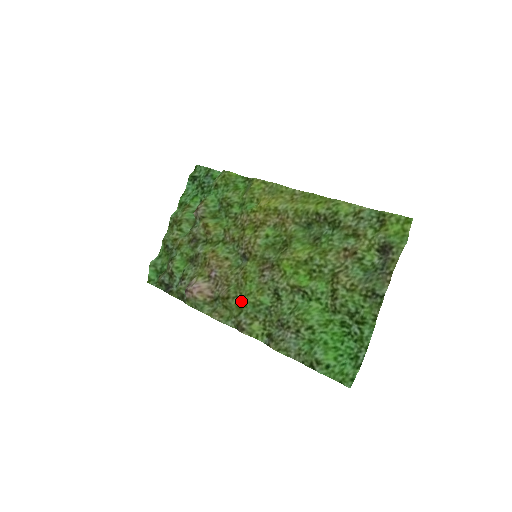
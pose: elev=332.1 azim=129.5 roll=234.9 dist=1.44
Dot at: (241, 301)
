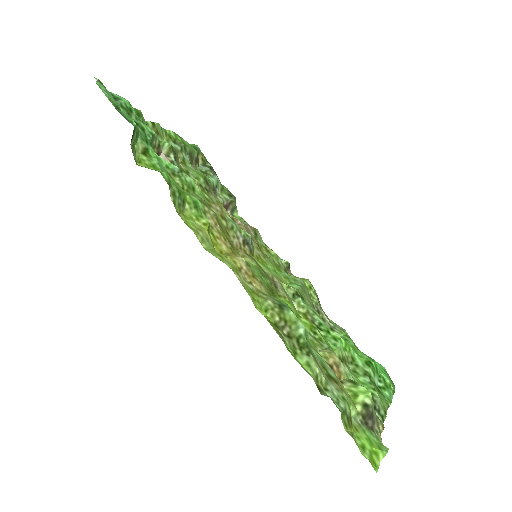
Dot at: (274, 265)
